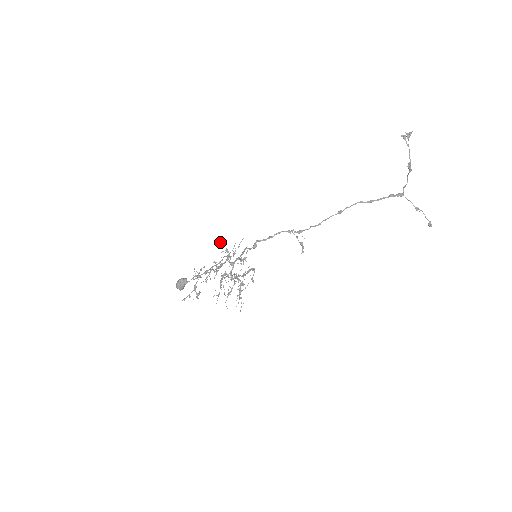
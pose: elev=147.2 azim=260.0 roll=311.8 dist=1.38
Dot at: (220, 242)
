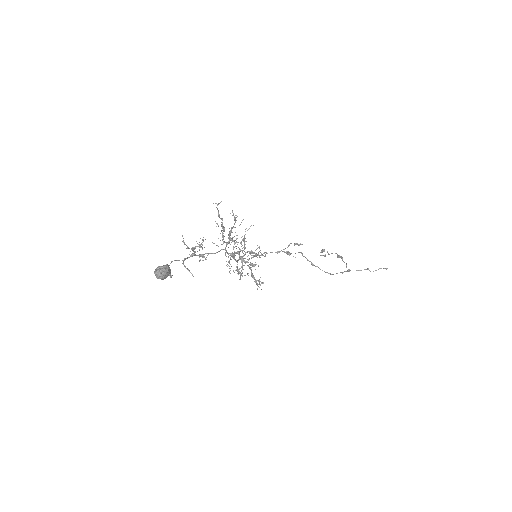
Dot at: occluded
